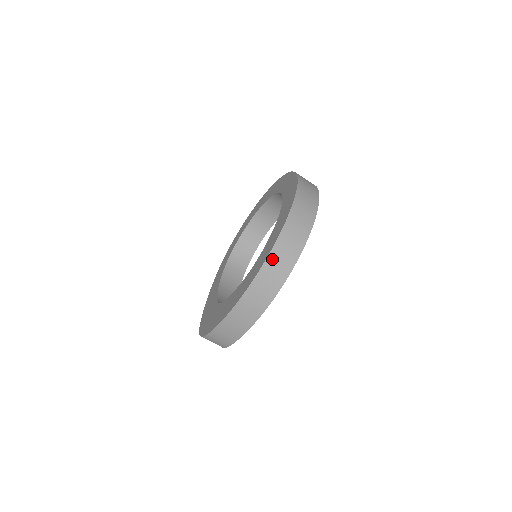
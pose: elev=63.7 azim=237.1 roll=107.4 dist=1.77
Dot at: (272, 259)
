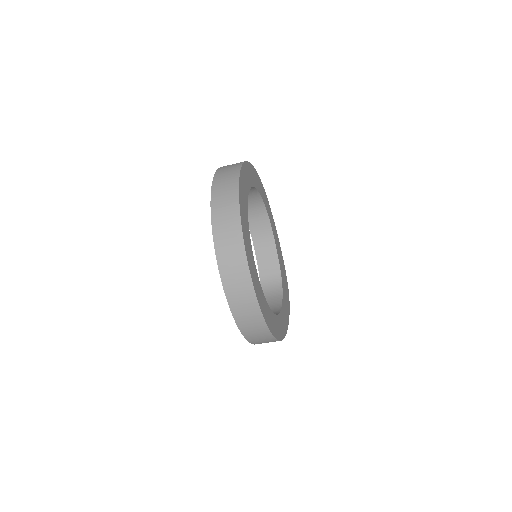
Dot at: (256, 343)
